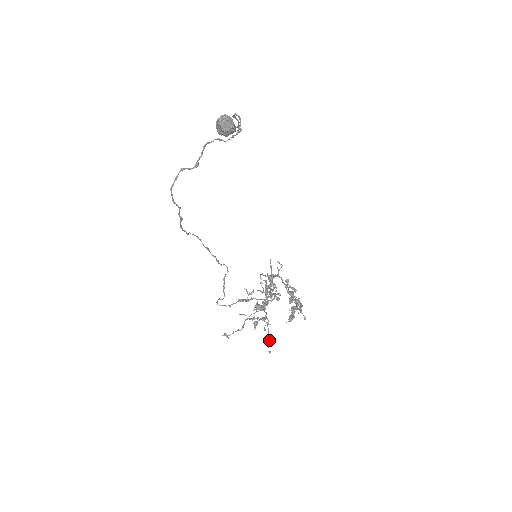
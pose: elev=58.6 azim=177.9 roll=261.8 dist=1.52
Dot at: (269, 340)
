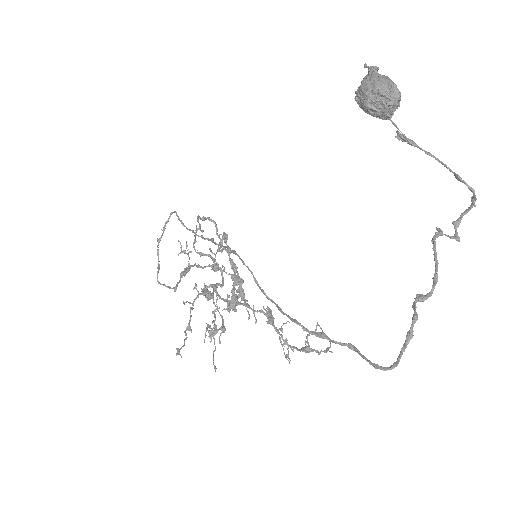
Dot at: (215, 349)
